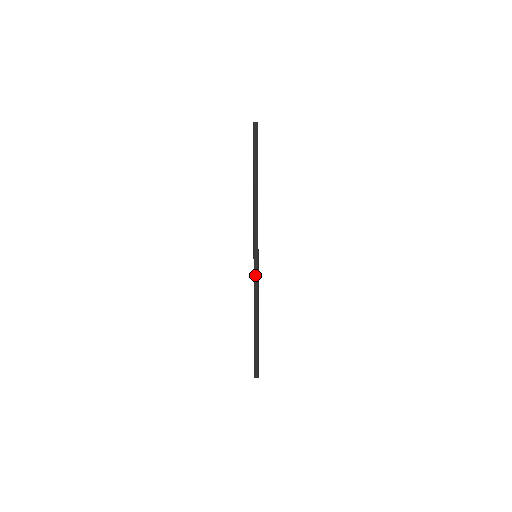
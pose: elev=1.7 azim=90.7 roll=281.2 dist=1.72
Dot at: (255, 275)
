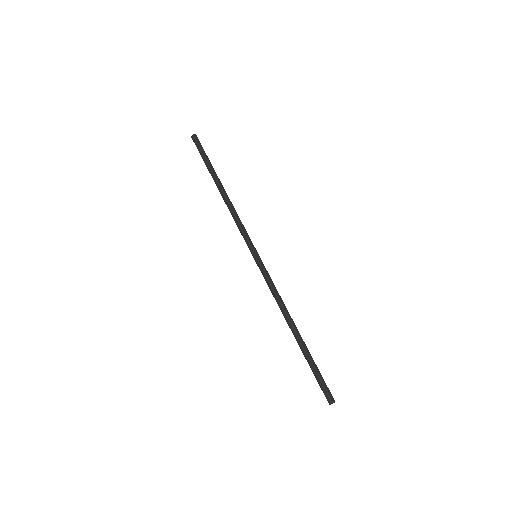
Dot at: (264, 276)
